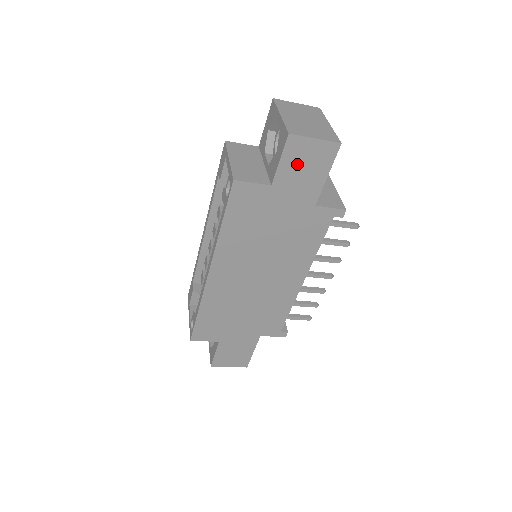
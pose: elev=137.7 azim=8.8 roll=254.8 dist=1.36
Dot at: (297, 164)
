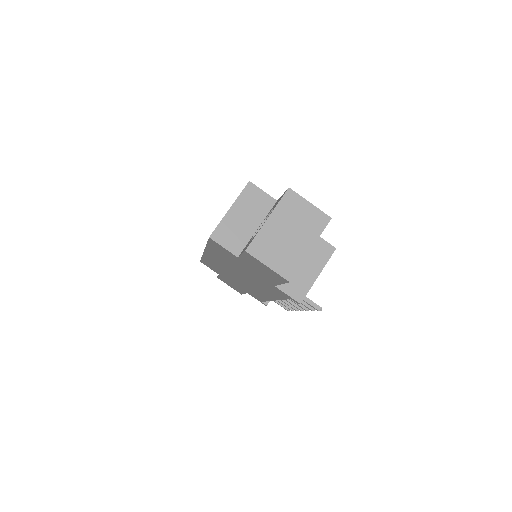
Dot at: (256, 264)
